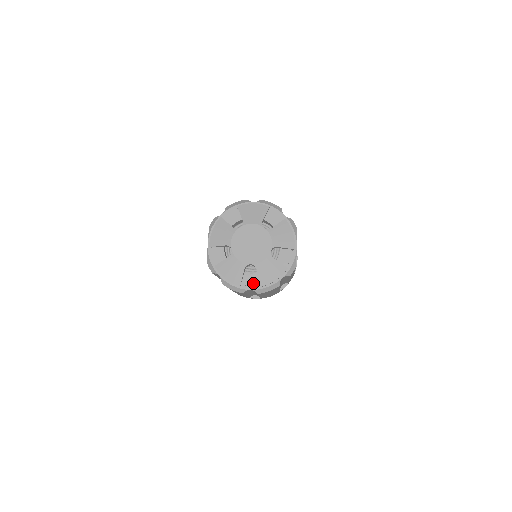
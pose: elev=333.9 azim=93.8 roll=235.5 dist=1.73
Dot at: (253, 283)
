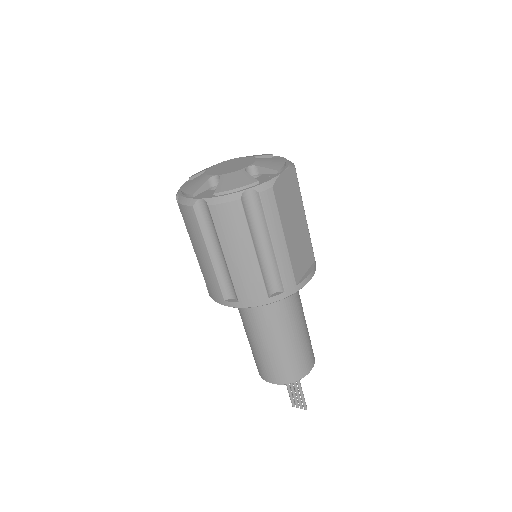
Dot at: (209, 194)
